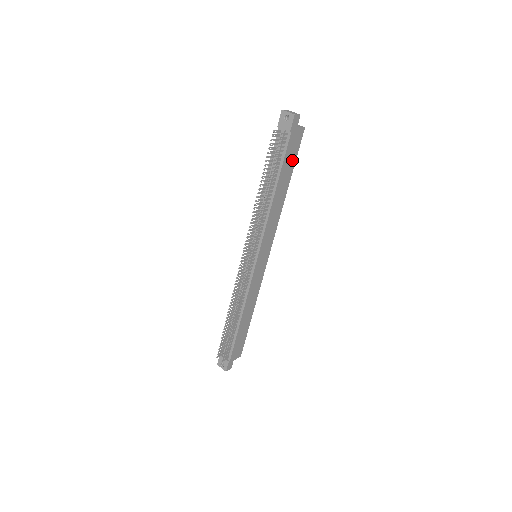
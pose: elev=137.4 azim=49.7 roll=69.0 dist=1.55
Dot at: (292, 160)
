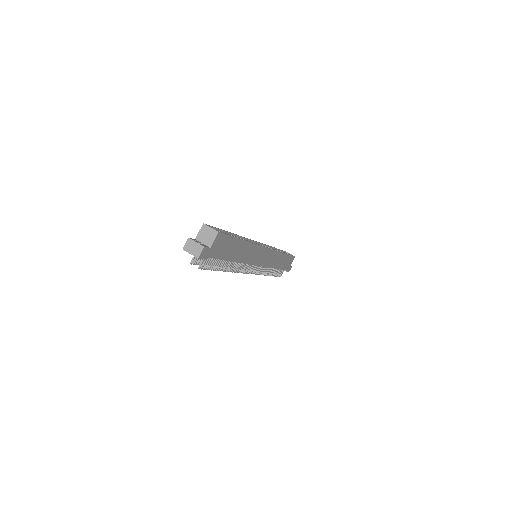
Dot at: (229, 243)
